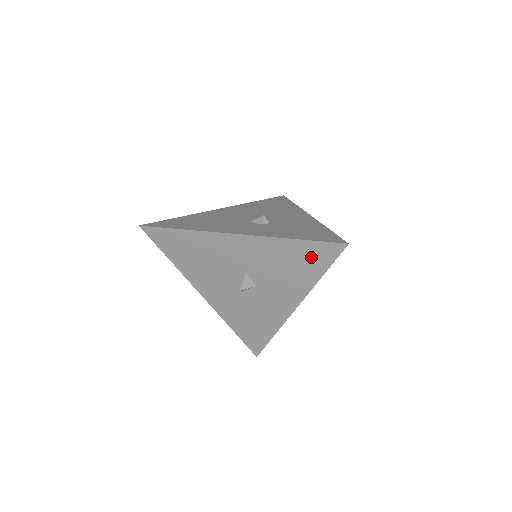
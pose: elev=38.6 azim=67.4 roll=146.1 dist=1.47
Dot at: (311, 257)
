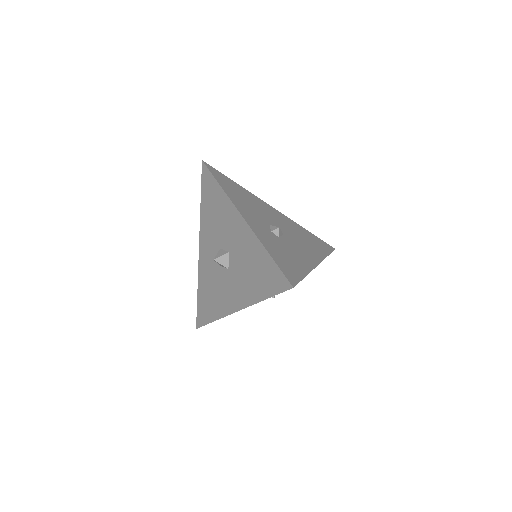
Dot at: (268, 276)
